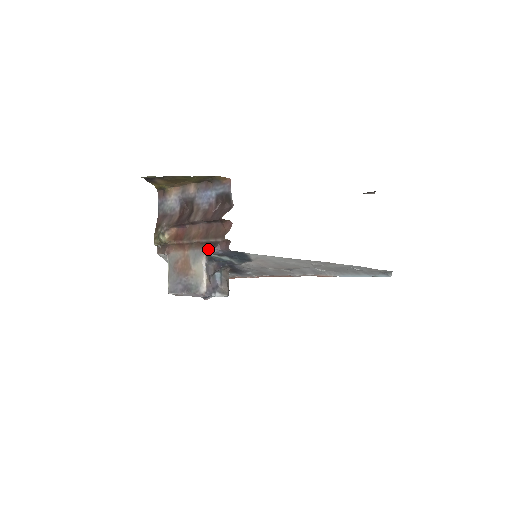
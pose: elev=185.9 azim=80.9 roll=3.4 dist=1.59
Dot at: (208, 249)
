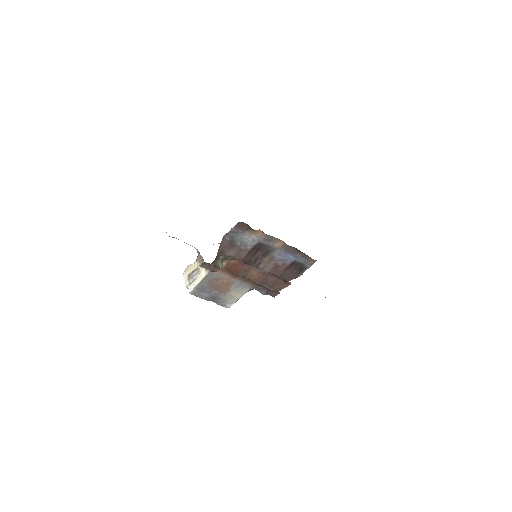
Dot at: (257, 289)
